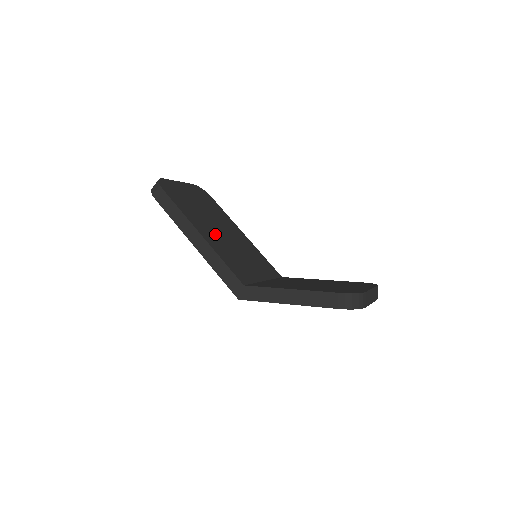
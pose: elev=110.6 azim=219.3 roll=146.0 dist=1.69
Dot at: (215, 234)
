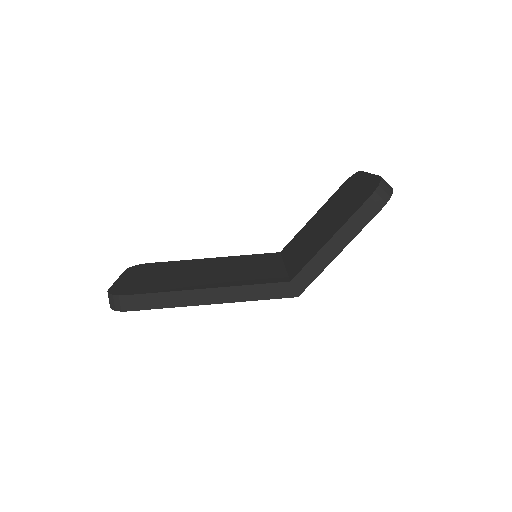
Dot at: (208, 278)
